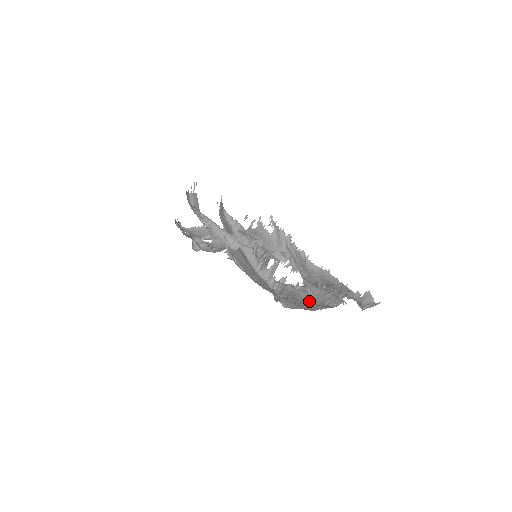
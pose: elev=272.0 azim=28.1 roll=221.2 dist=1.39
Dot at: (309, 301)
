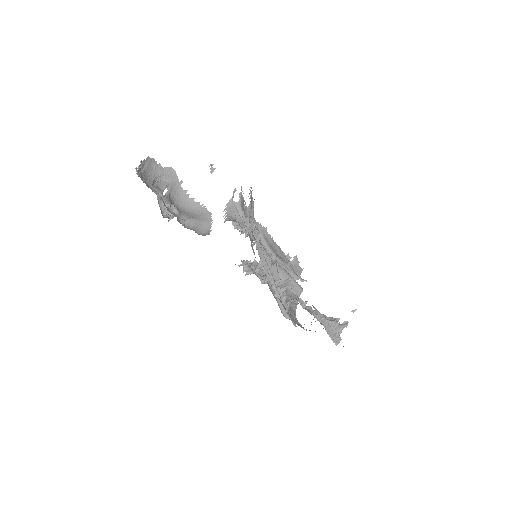
Dot at: occluded
